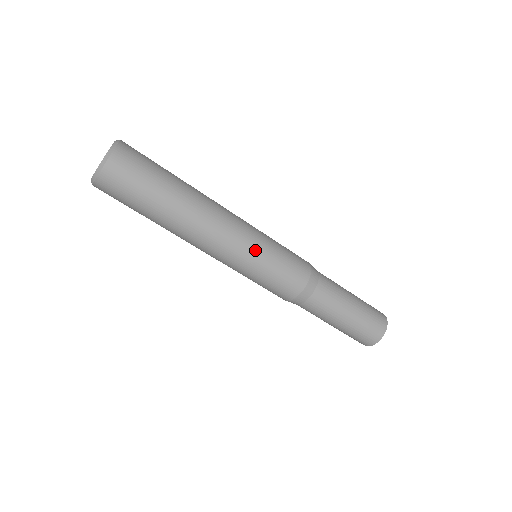
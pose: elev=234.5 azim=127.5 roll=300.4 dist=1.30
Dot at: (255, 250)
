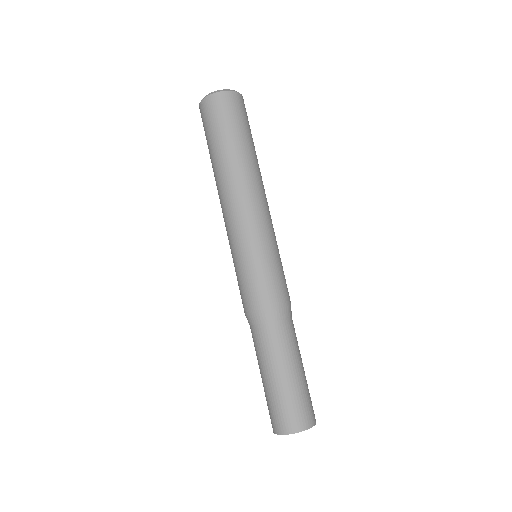
Dot at: (257, 239)
